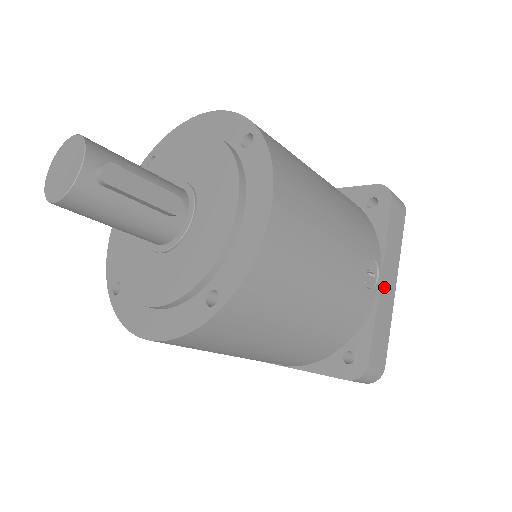
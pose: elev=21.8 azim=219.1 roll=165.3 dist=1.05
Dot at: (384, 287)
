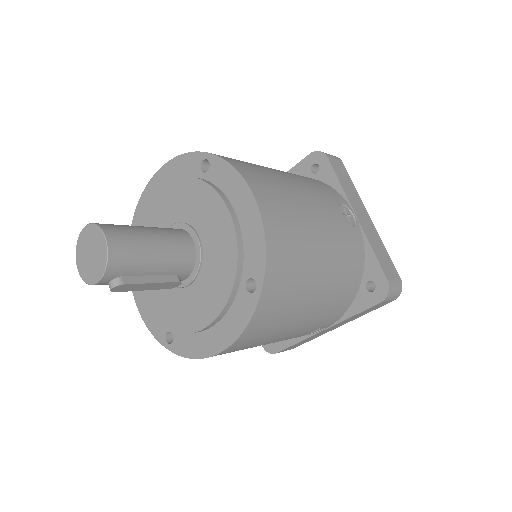
Dot at: (324, 331)
